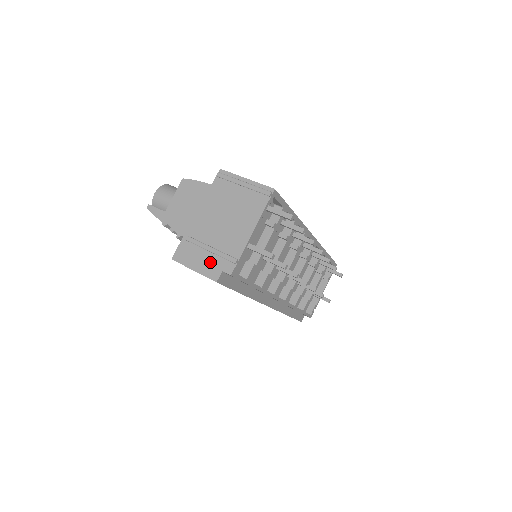
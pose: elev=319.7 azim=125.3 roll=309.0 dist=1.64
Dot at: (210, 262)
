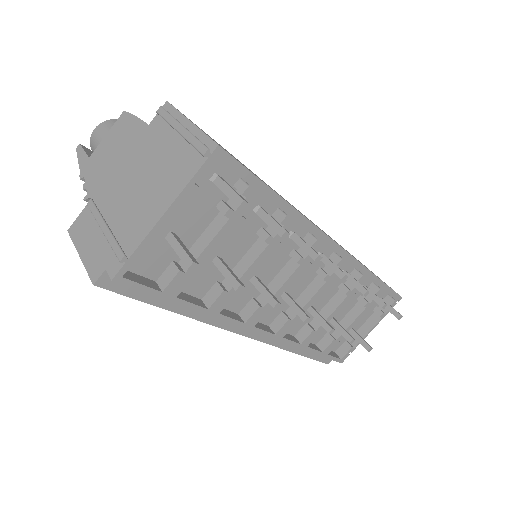
Dot at: (99, 249)
